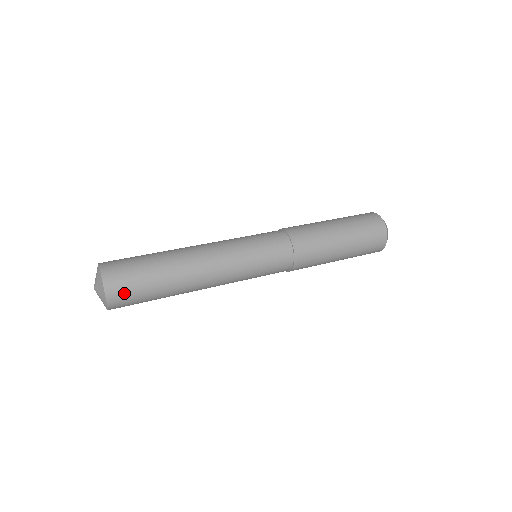
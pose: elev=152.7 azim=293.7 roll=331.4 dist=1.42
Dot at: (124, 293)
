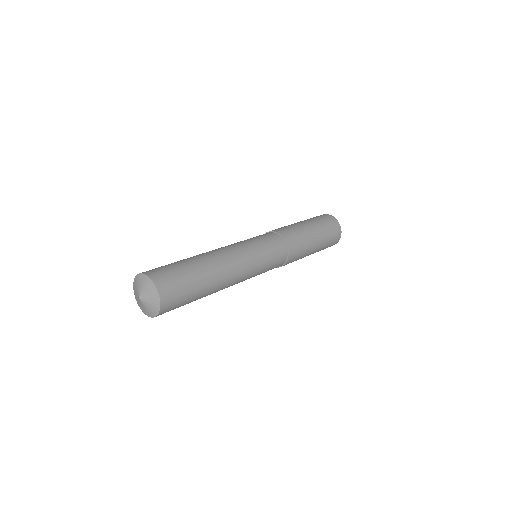
Dot at: (170, 283)
